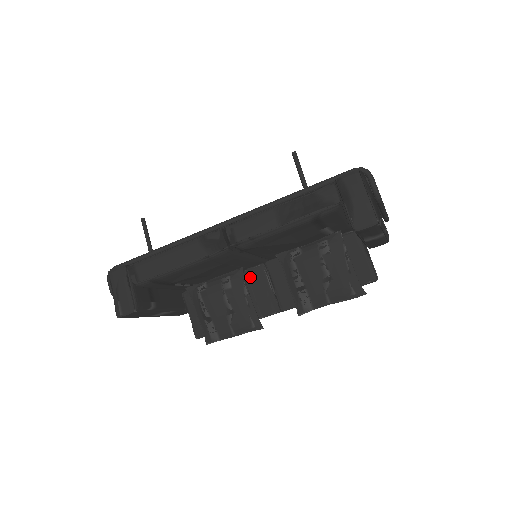
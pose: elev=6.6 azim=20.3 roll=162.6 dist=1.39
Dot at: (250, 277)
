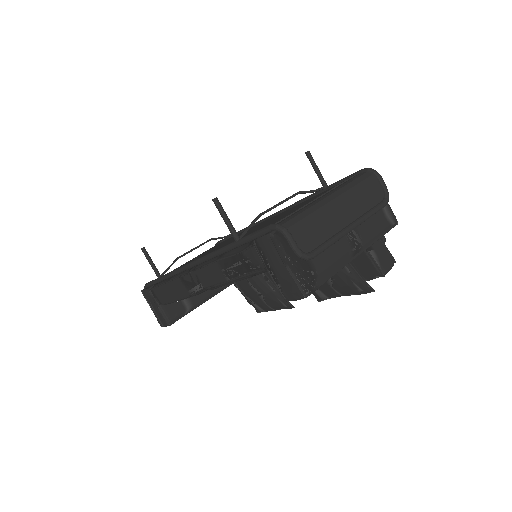
Dot at: occluded
